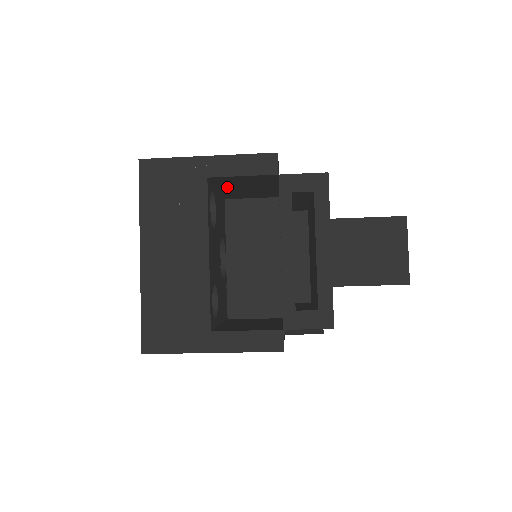
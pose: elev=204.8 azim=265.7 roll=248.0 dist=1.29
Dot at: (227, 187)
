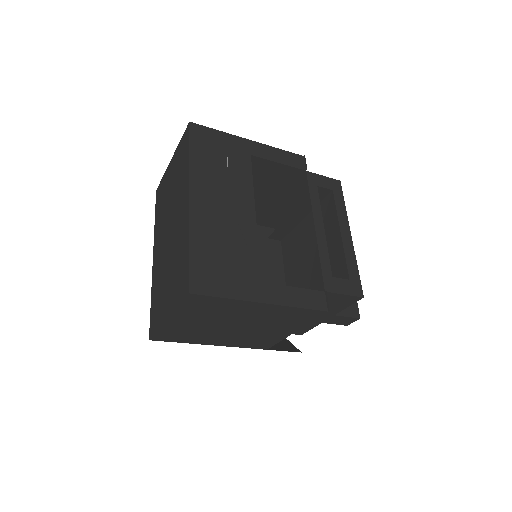
Dot at: occluded
